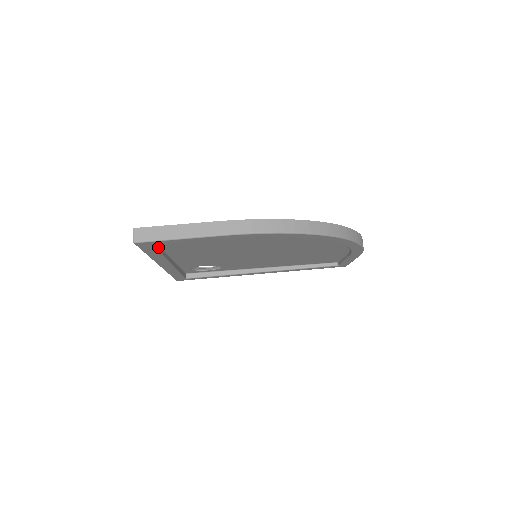
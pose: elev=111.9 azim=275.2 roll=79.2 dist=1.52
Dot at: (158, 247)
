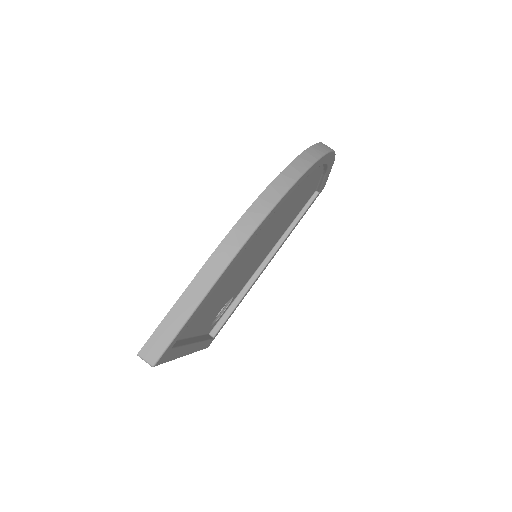
Dot at: (175, 343)
